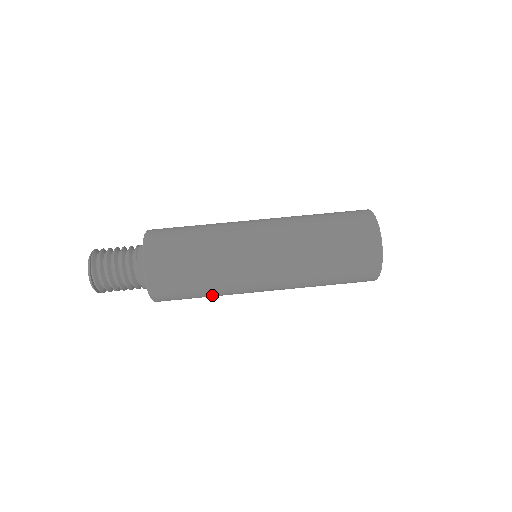
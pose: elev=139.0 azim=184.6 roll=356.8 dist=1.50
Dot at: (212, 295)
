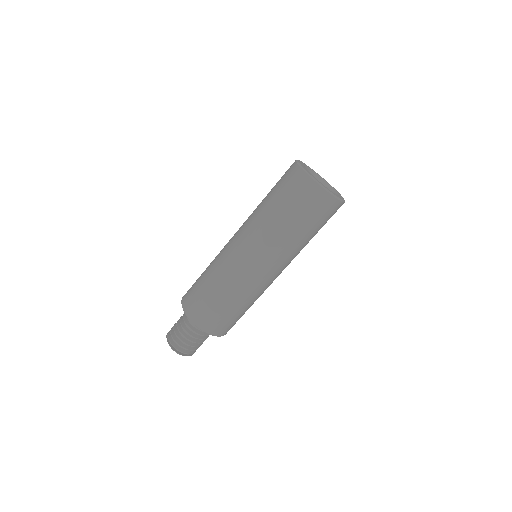
Dot at: (227, 294)
